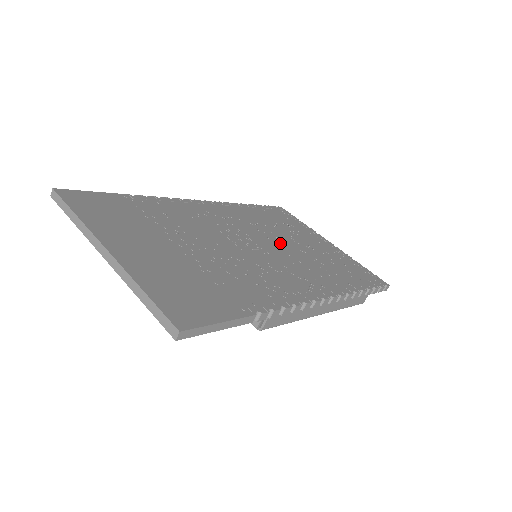
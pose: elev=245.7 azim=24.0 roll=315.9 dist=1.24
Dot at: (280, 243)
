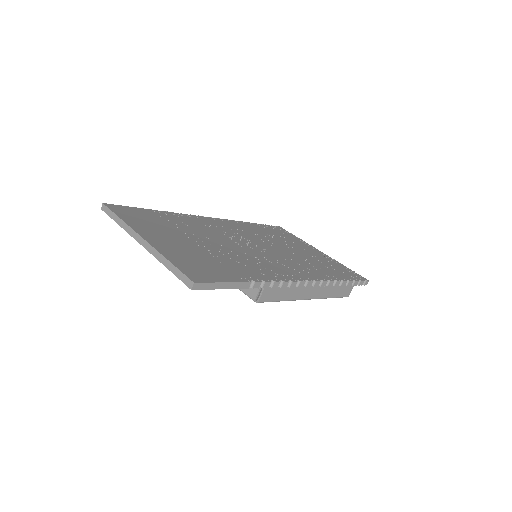
Dot at: (276, 247)
